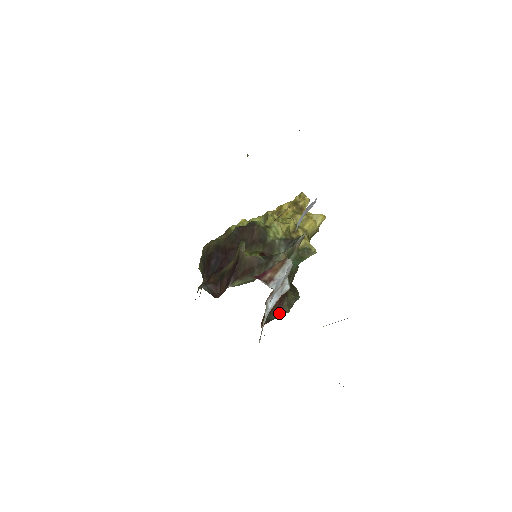
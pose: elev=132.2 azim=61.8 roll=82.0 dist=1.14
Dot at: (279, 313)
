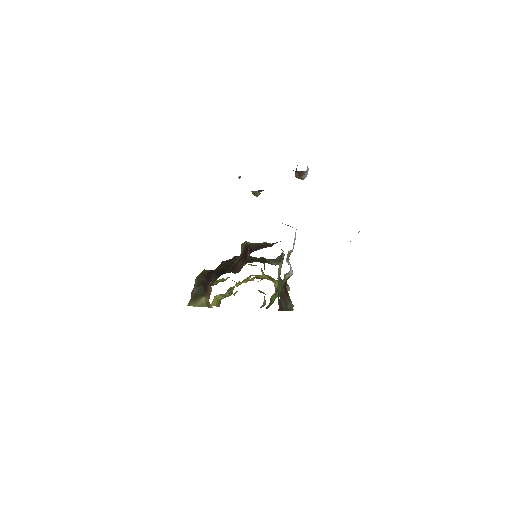
Dot at: (286, 305)
